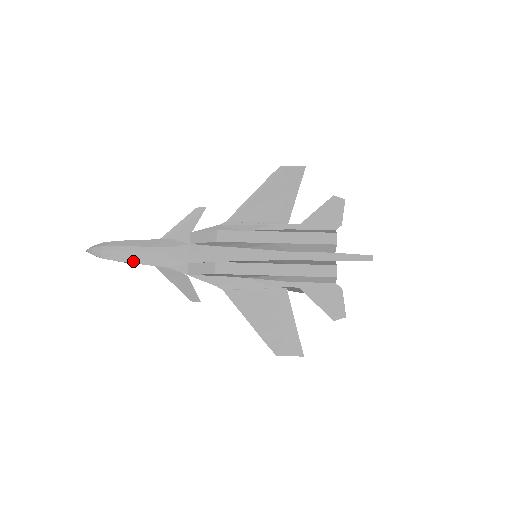
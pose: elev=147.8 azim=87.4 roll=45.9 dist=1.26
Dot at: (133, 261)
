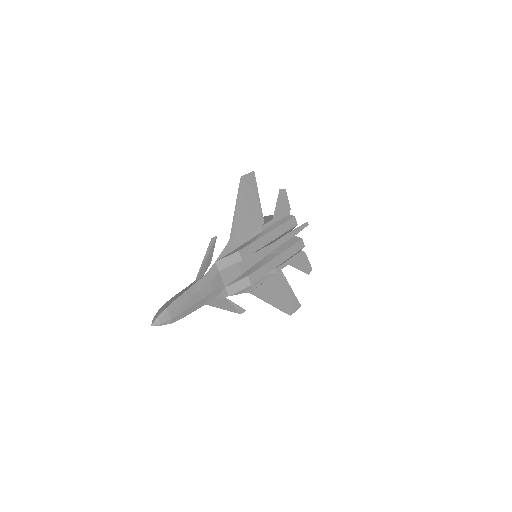
Dot at: (193, 310)
